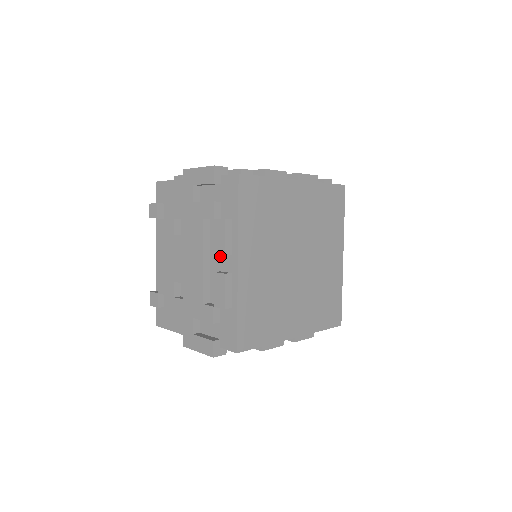
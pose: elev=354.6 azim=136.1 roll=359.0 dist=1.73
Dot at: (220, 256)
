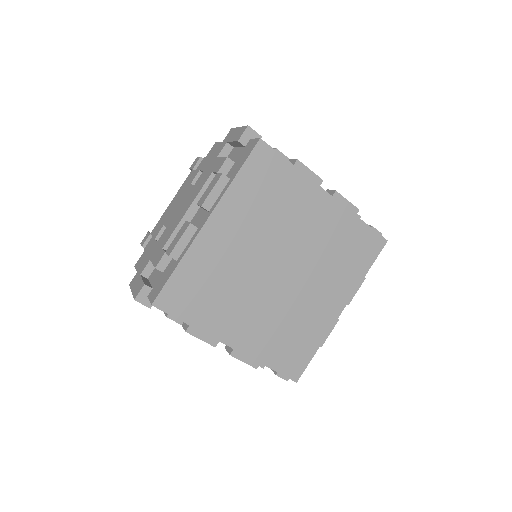
Dot at: occluded
